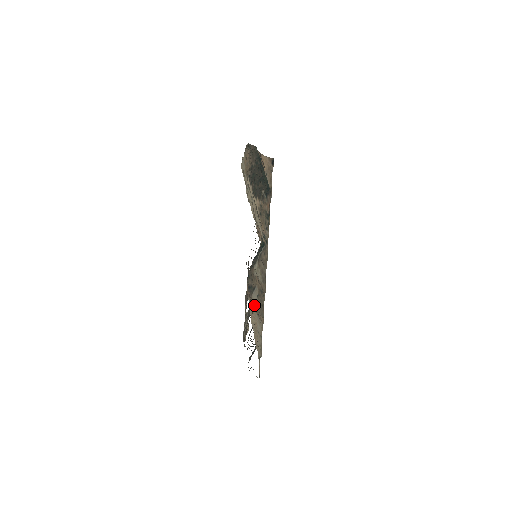
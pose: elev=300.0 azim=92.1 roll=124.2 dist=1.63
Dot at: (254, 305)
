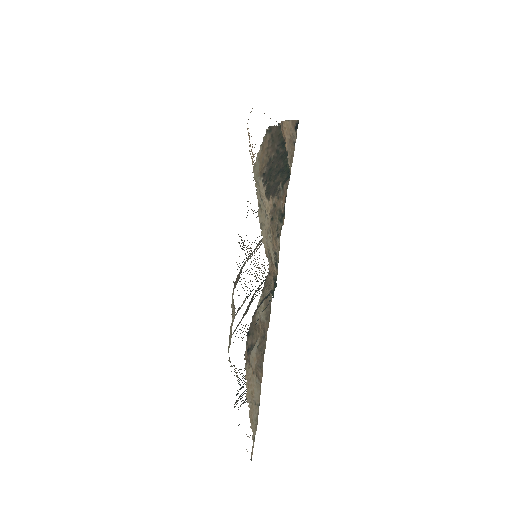
Dot at: (252, 364)
